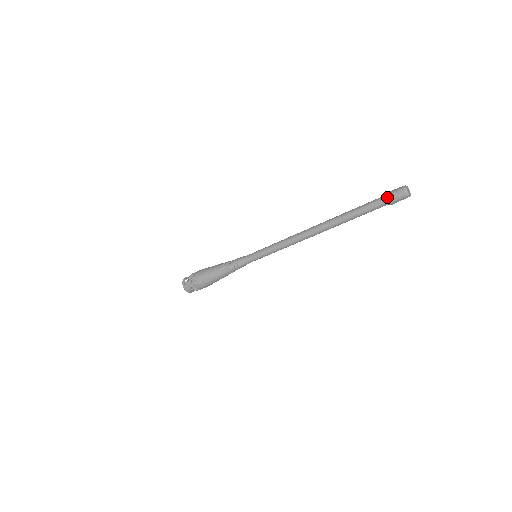
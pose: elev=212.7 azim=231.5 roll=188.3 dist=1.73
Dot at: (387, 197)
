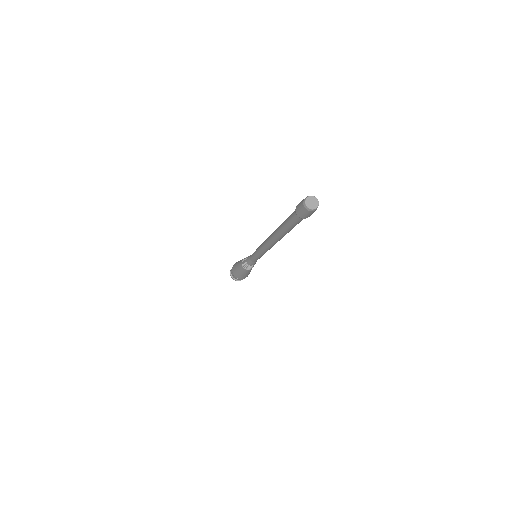
Dot at: (295, 212)
